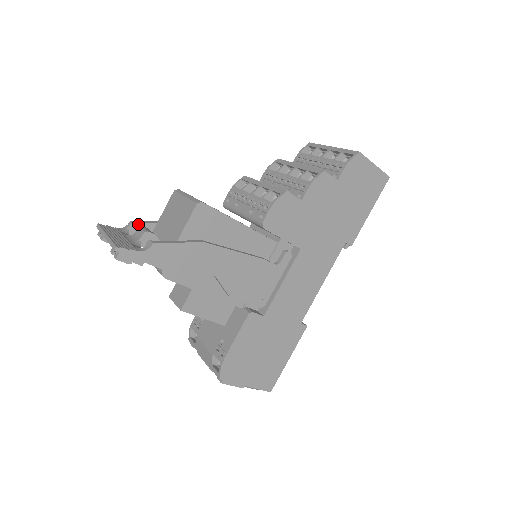
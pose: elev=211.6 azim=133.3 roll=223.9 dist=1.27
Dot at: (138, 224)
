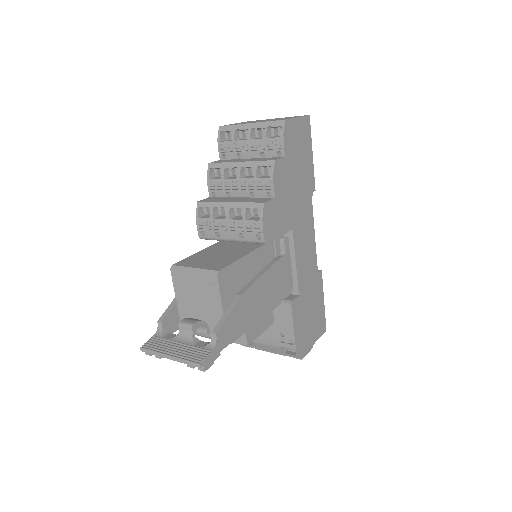
Dot at: (166, 318)
